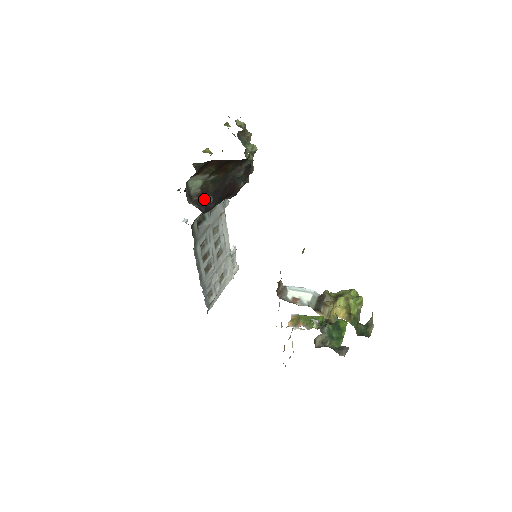
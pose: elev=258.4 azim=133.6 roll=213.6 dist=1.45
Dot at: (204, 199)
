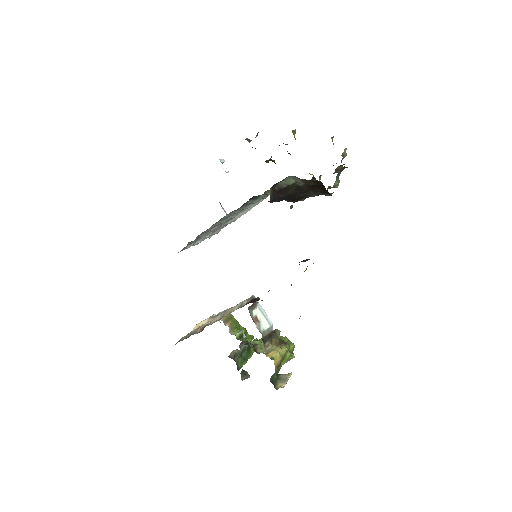
Dot at: (279, 193)
